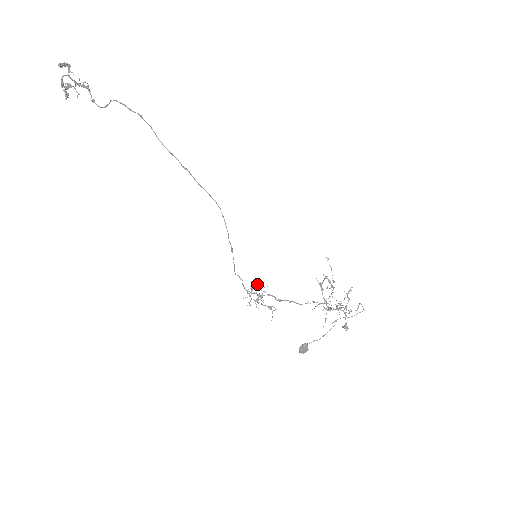
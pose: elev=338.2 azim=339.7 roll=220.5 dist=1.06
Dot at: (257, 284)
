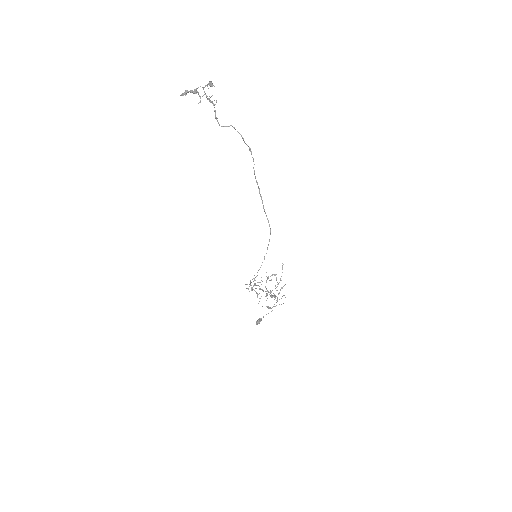
Dot at: occluded
